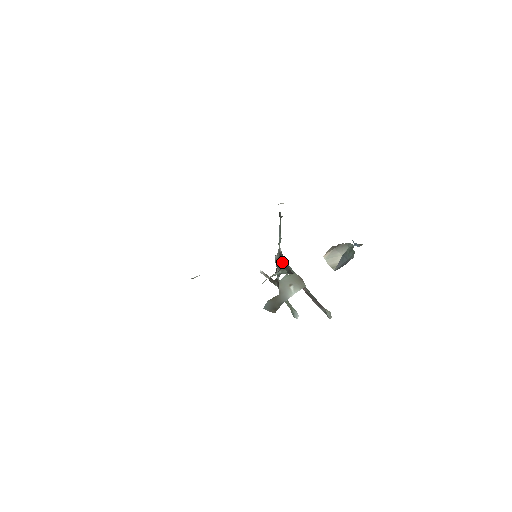
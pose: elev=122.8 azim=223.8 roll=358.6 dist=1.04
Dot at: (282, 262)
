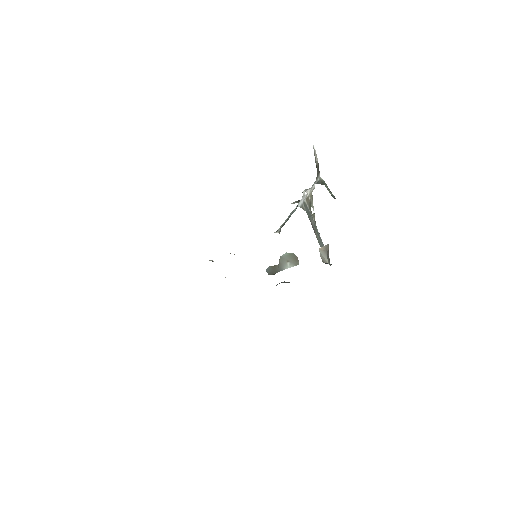
Dot at: (304, 207)
